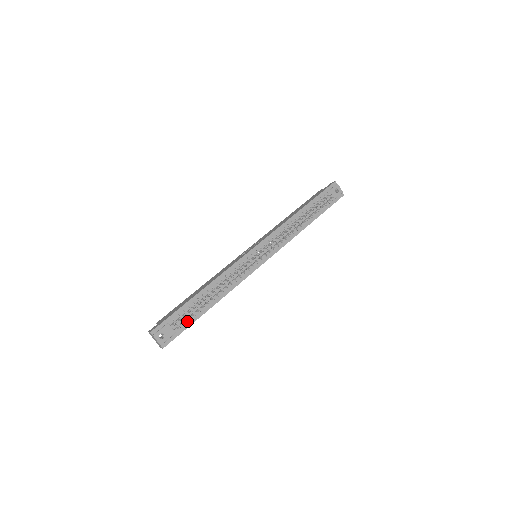
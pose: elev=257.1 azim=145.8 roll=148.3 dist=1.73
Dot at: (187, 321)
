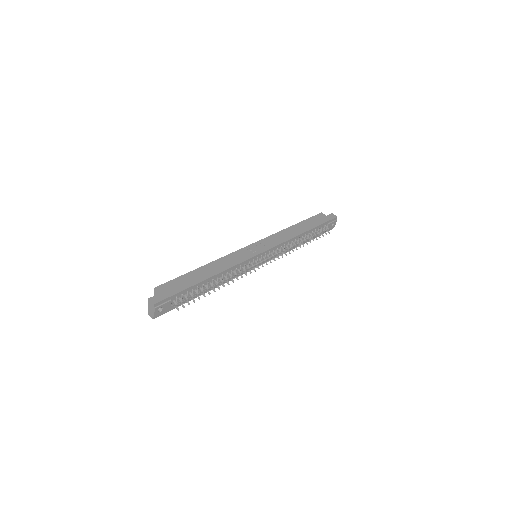
Dot at: (184, 300)
